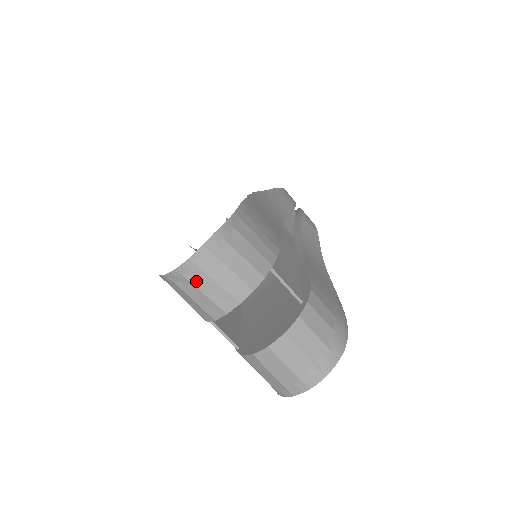
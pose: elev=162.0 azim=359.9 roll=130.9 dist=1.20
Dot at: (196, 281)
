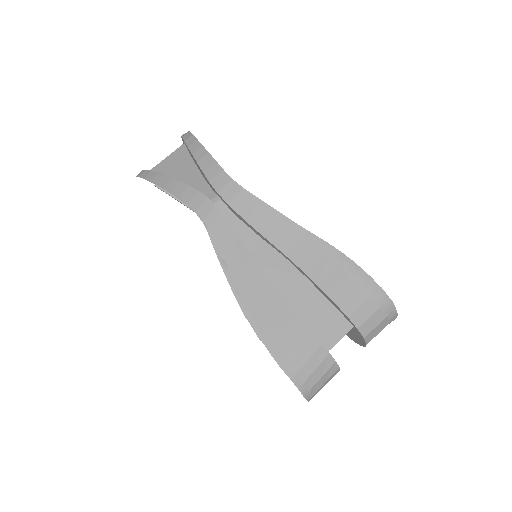
Dot at: occluded
